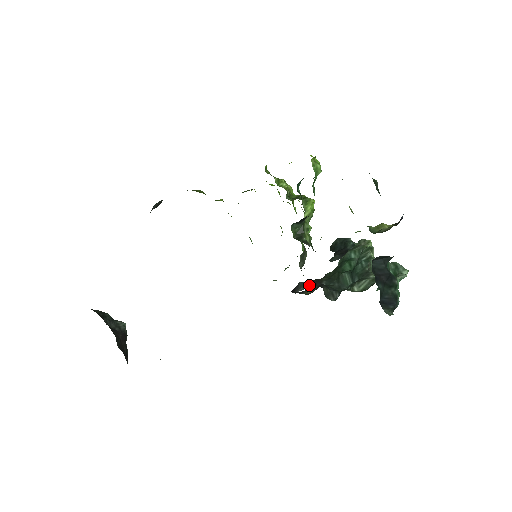
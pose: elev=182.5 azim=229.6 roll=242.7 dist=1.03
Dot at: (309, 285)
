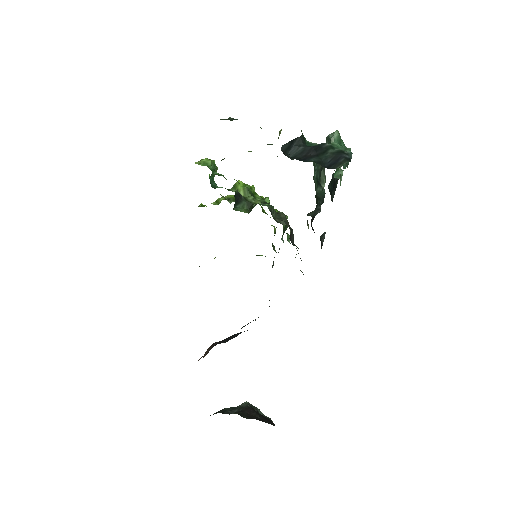
Dot at: (312, 228)
